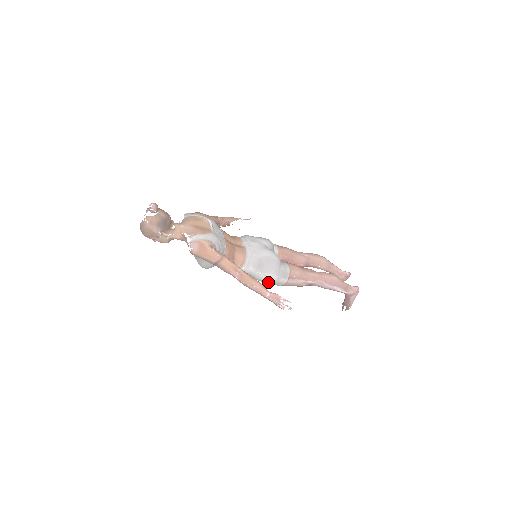
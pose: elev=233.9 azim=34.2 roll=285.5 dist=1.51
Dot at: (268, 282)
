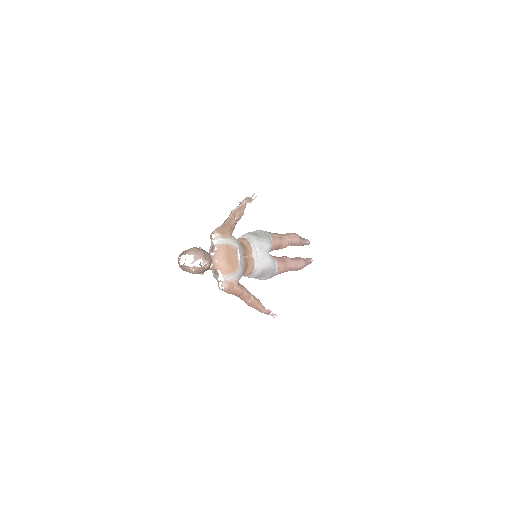
Dot at: occluded
